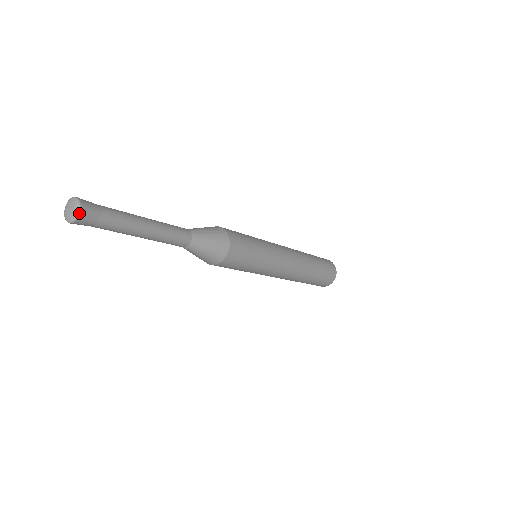
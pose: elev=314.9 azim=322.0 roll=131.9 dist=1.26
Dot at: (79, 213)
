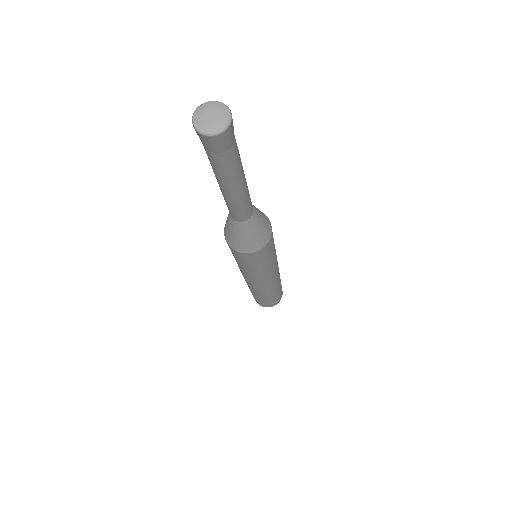
Dot at: (231, 114)
